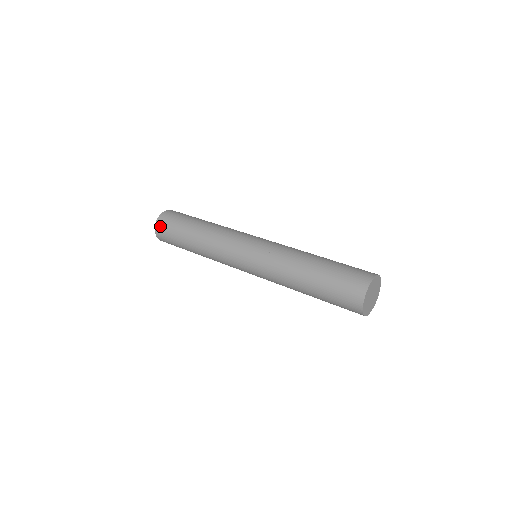
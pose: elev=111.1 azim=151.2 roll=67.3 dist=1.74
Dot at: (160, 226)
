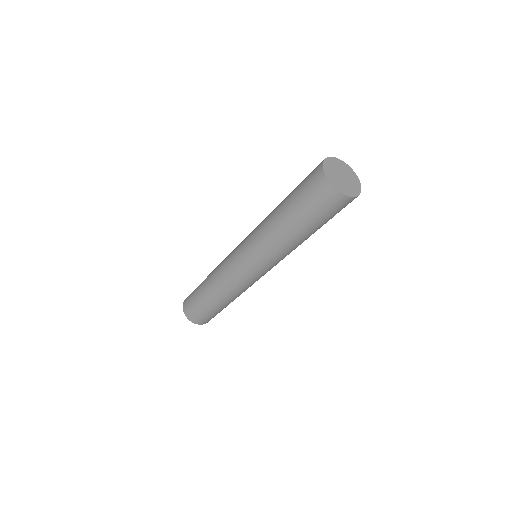
Dot at: (193, 318)
